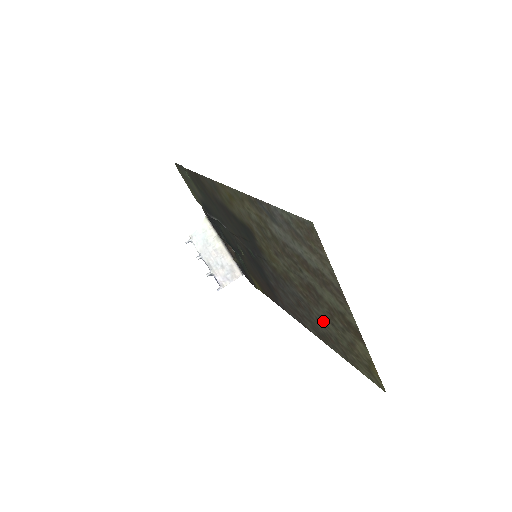
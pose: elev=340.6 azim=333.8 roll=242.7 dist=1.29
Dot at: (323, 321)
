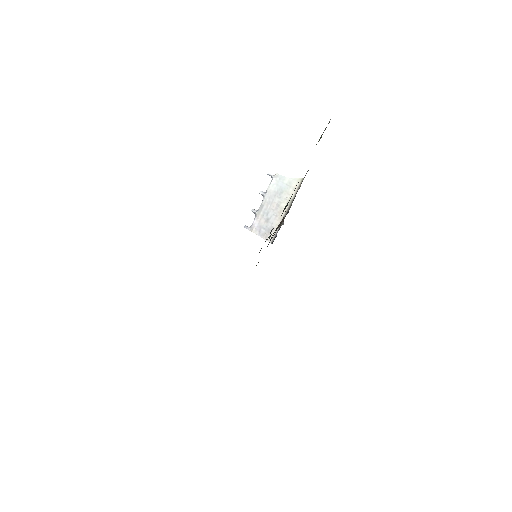
Dot at: occluded
